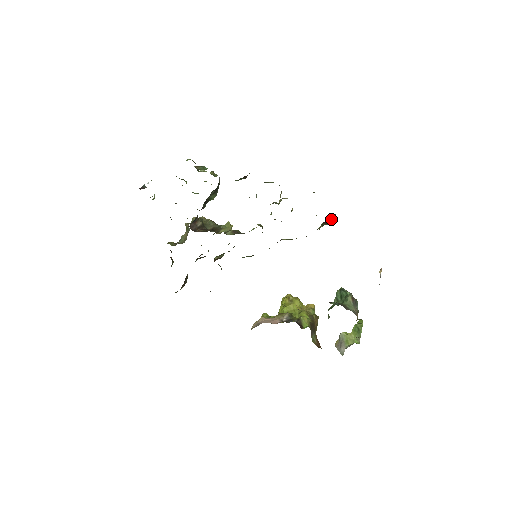
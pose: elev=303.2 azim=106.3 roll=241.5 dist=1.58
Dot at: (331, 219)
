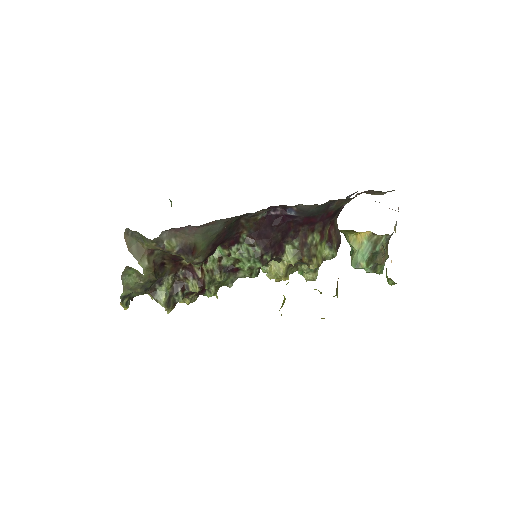
Dot at: (334, 243)
